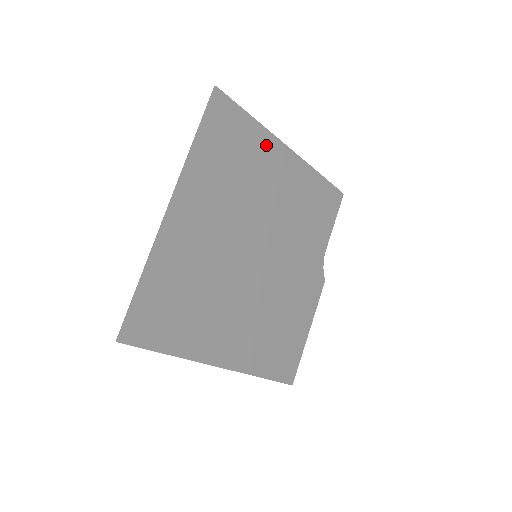
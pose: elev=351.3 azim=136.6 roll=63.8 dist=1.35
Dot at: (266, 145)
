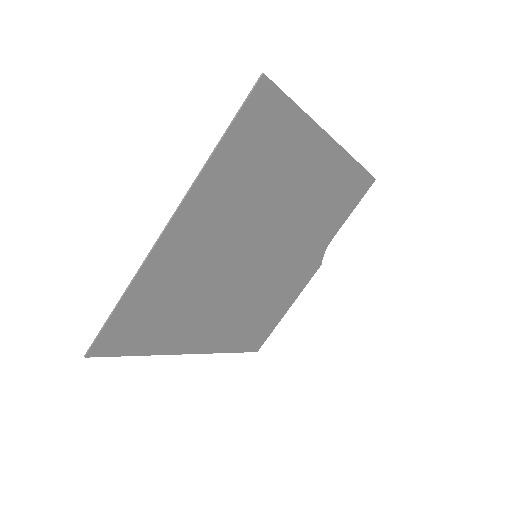
Dot at: (306, 140)
